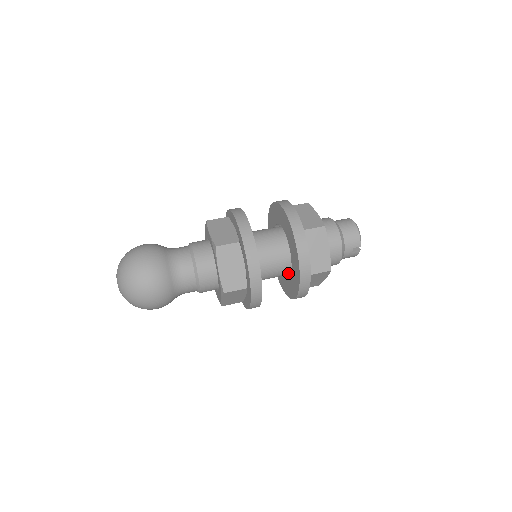
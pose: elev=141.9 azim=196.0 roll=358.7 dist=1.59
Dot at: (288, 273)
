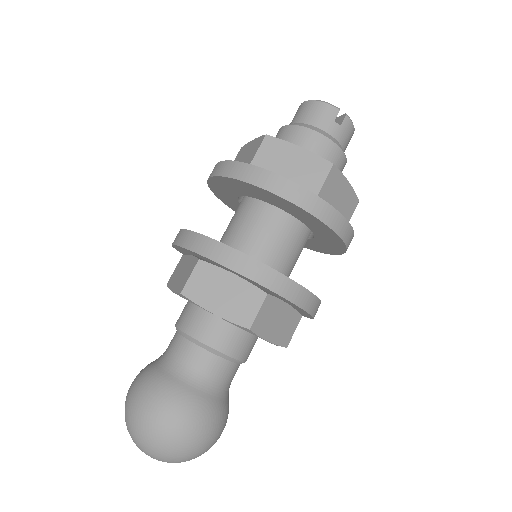
Dot at: (304, 229)
